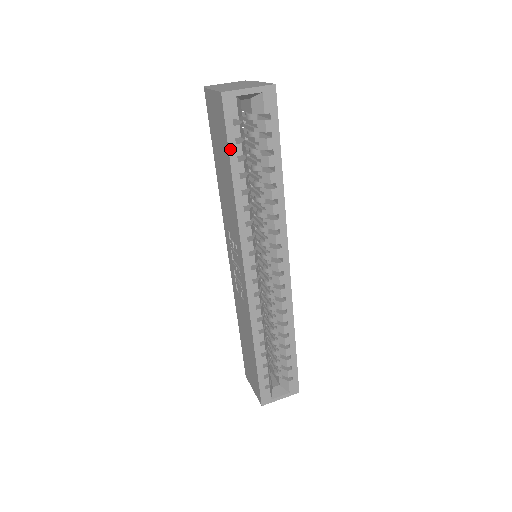
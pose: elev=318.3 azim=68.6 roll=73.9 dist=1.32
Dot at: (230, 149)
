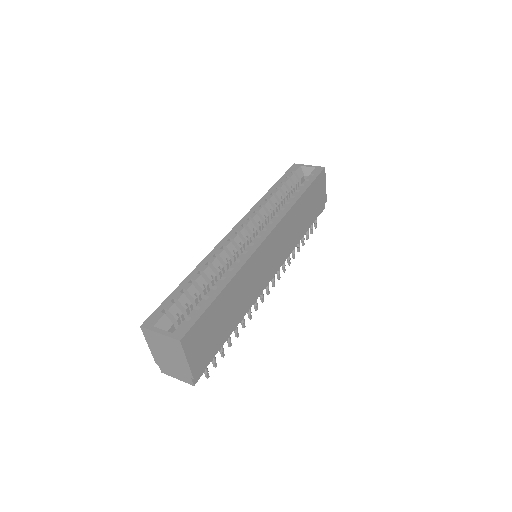
Dot at: (281, 179)
